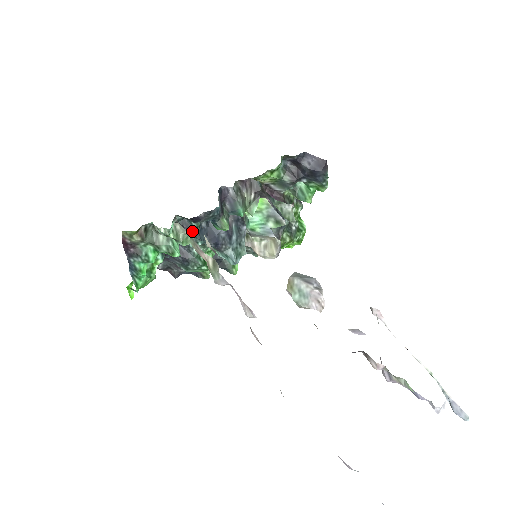
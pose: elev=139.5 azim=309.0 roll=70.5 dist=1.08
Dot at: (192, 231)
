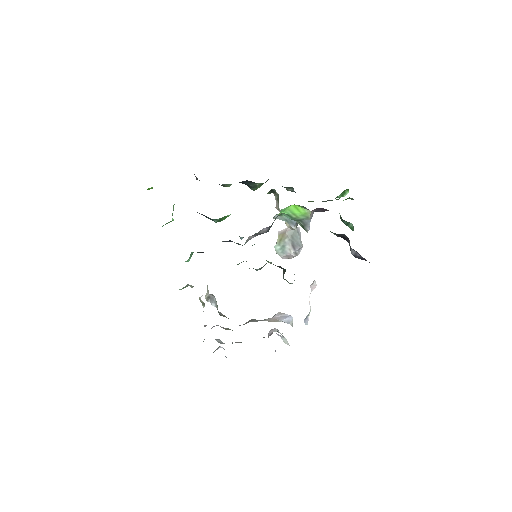
Dot at: occluded
